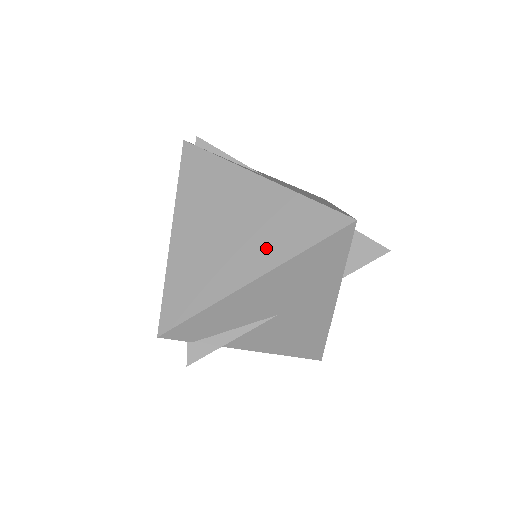
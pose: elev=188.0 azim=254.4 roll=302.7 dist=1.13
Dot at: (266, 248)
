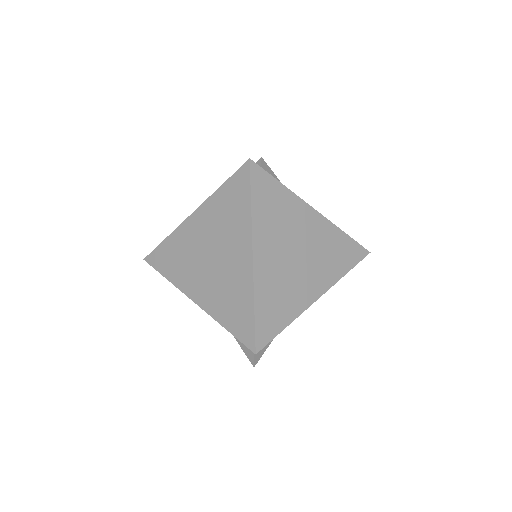
Dot at: (324, 273)
